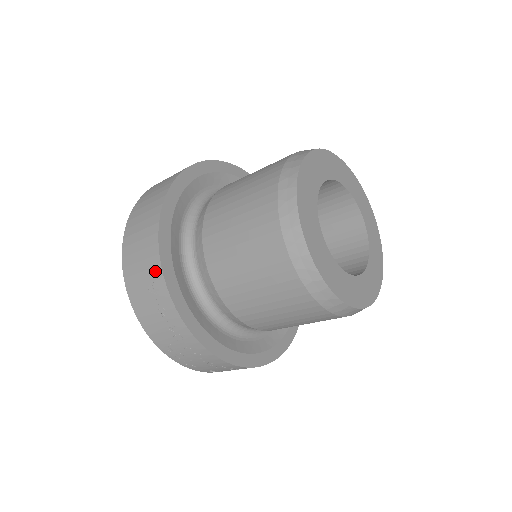
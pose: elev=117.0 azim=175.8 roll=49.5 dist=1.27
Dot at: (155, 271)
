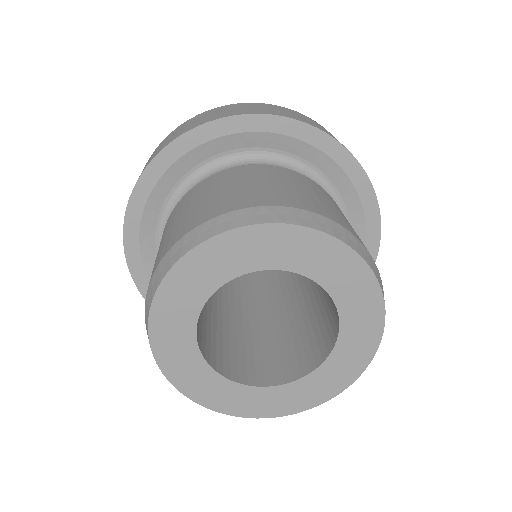
Dot at: occluded
